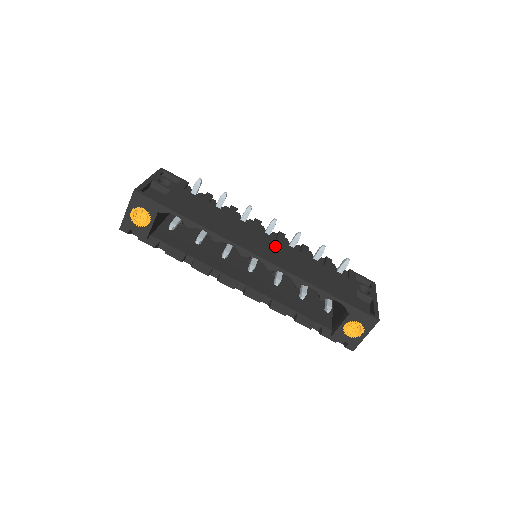
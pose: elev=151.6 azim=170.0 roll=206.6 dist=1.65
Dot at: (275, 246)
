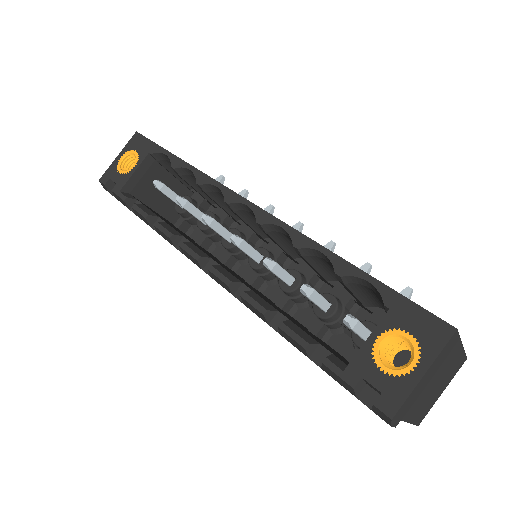
Dot at: occluded
